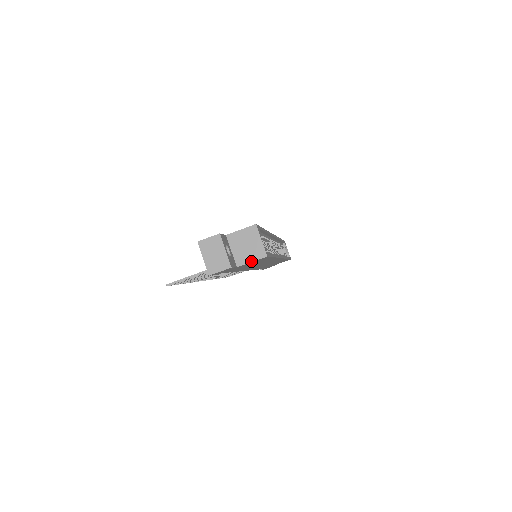
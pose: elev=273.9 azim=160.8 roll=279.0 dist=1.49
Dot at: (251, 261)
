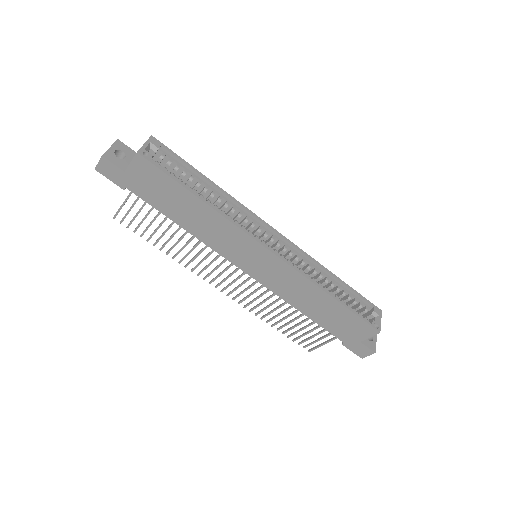
Dot at: (131, 162)
